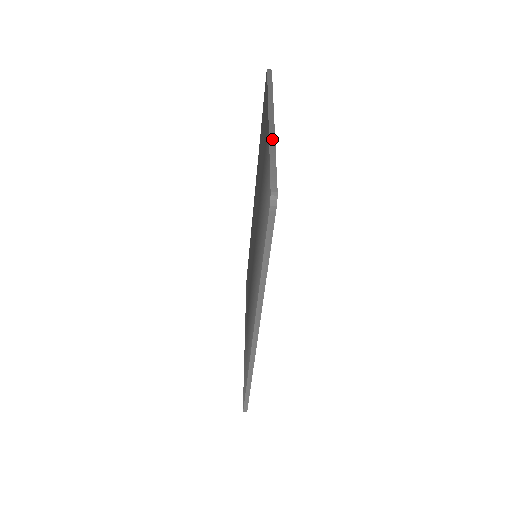
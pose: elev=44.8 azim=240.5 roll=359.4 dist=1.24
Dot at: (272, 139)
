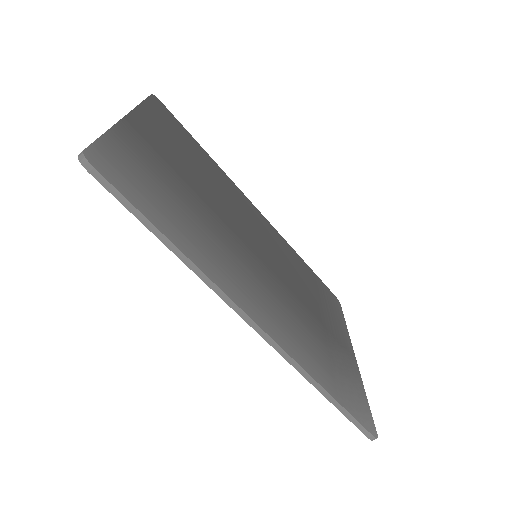
Dot at: (112, 126)
